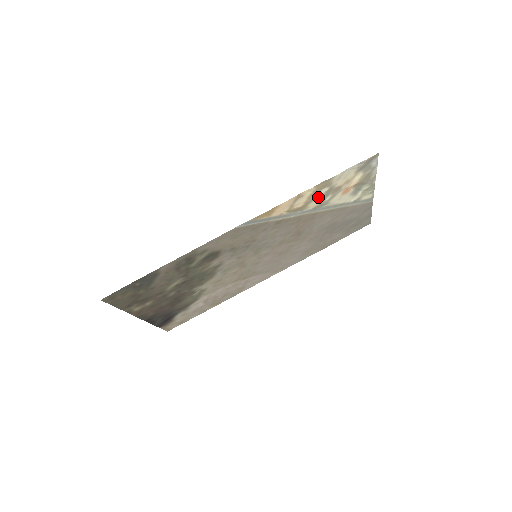
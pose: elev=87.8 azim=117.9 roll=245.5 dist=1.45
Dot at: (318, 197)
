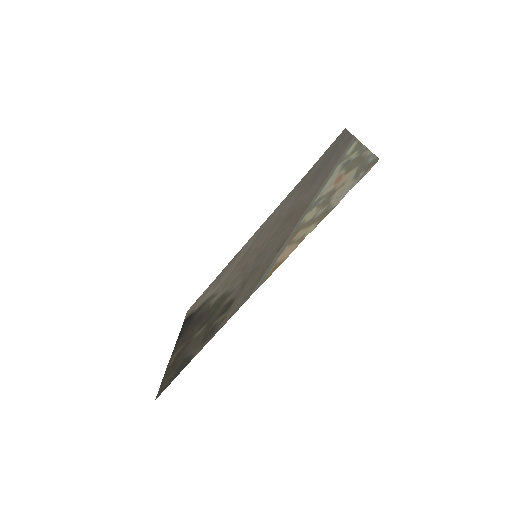
Dot at: (316, 215)
